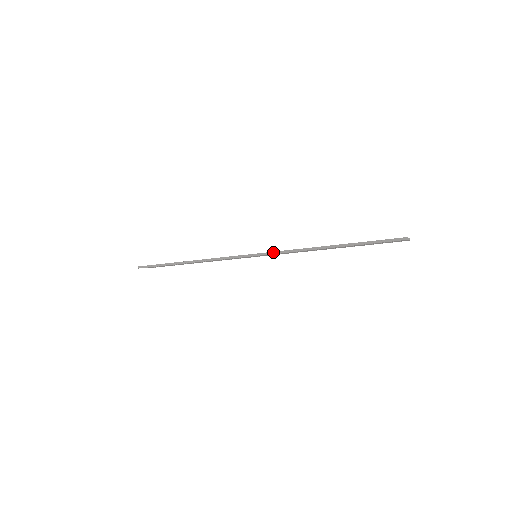
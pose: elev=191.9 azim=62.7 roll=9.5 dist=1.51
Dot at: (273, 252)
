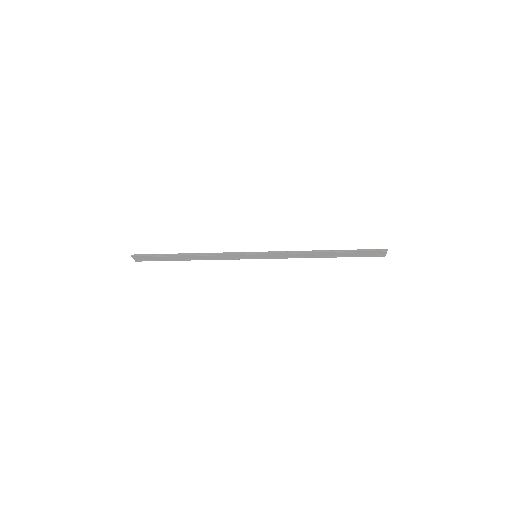
Dot at: (275, 251)
